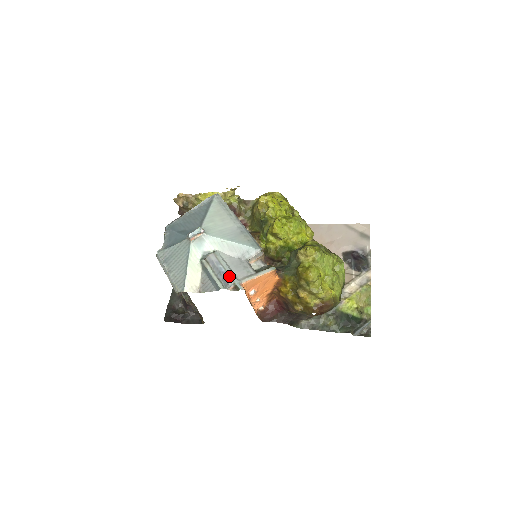
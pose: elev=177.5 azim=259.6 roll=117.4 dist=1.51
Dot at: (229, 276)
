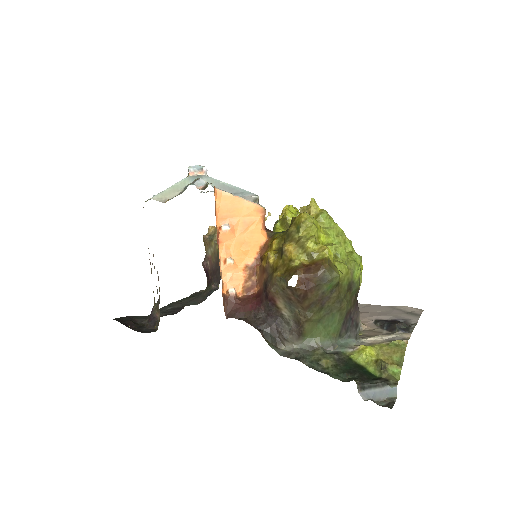
Dot at: occluded
